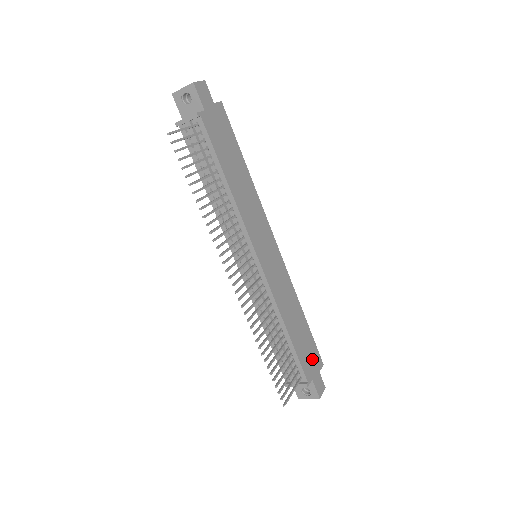
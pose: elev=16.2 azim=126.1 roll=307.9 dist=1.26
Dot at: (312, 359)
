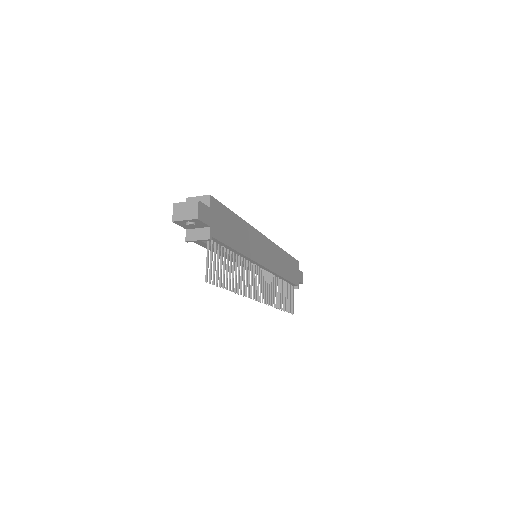
Dot at: (295, 270)
